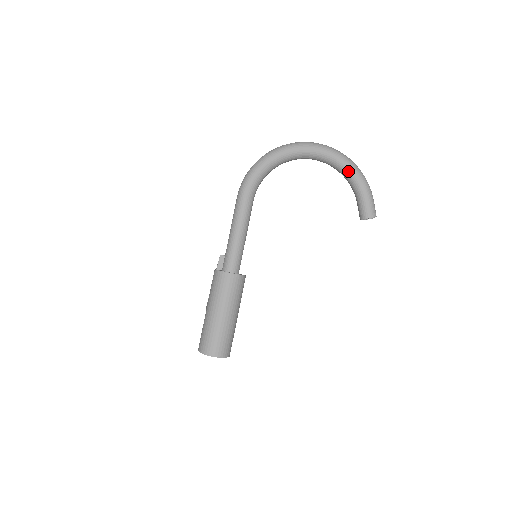
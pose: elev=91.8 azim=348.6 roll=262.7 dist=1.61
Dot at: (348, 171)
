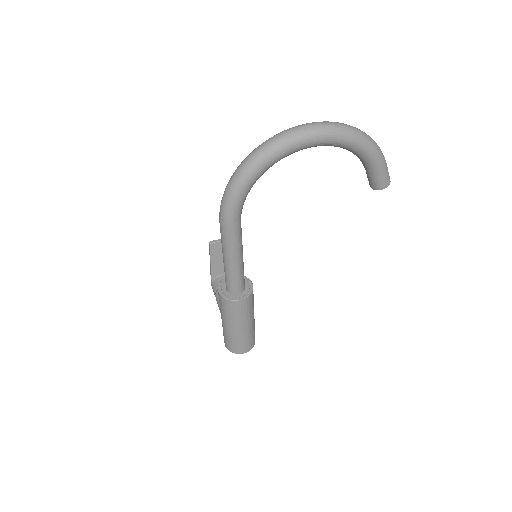
Dot at: (354, 149)
